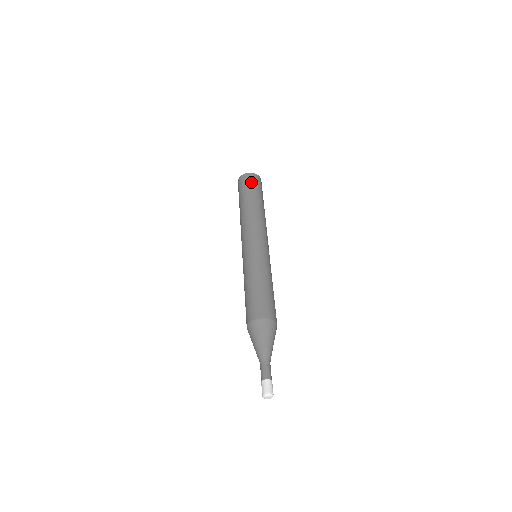
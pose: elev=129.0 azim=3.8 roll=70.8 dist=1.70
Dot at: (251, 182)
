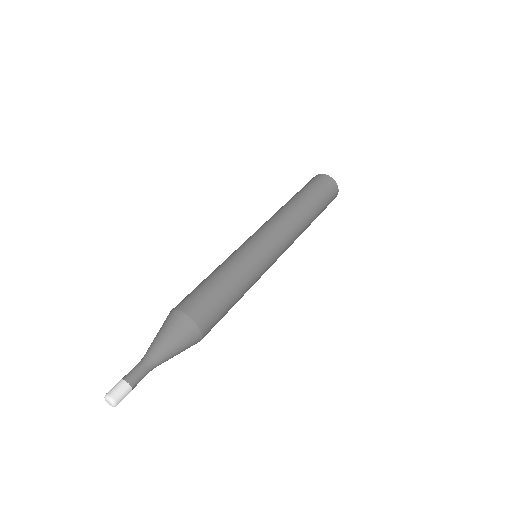
Dot at: (320, 184)
